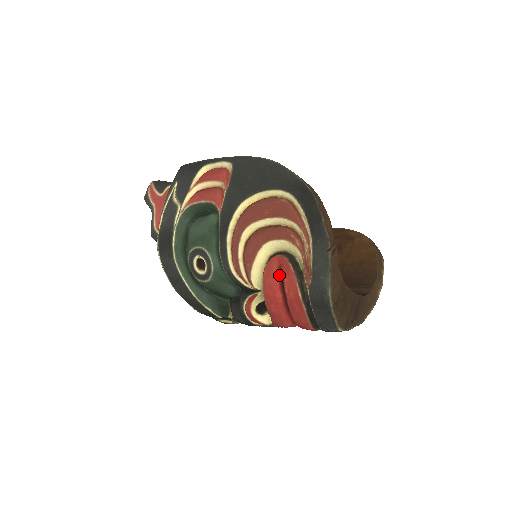
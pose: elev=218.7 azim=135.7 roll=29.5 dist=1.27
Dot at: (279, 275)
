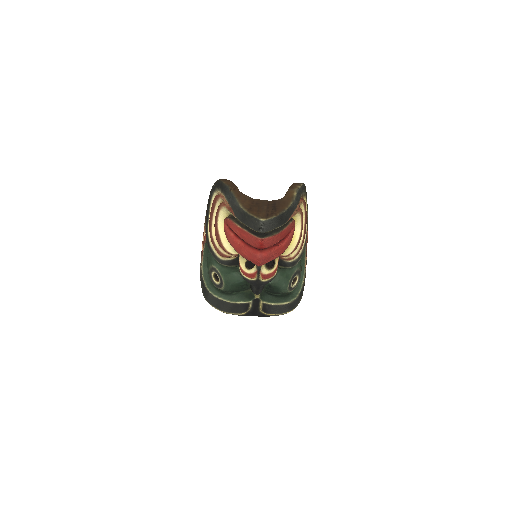
Dot at: (232, 232)
